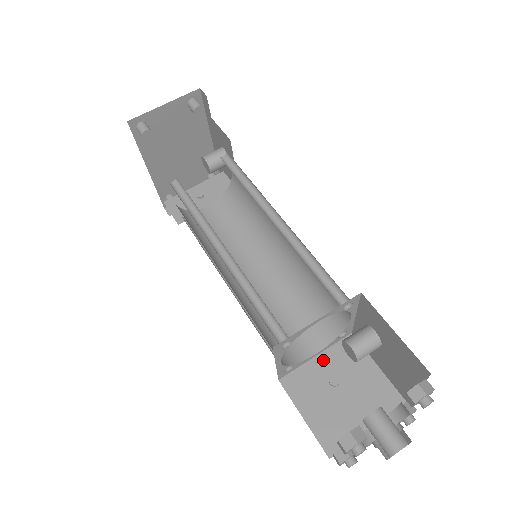
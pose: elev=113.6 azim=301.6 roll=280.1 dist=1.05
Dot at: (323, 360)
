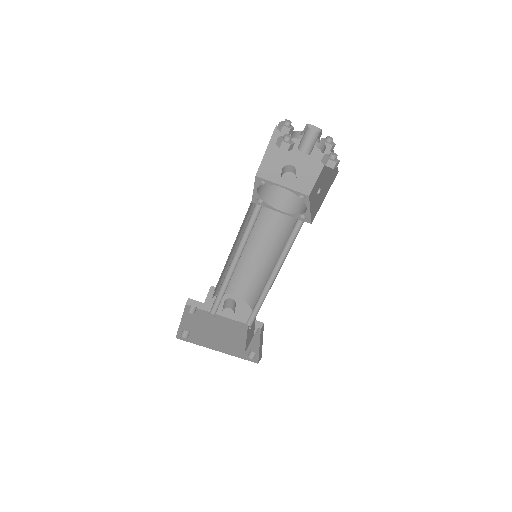
Dot at: (312, 204)
